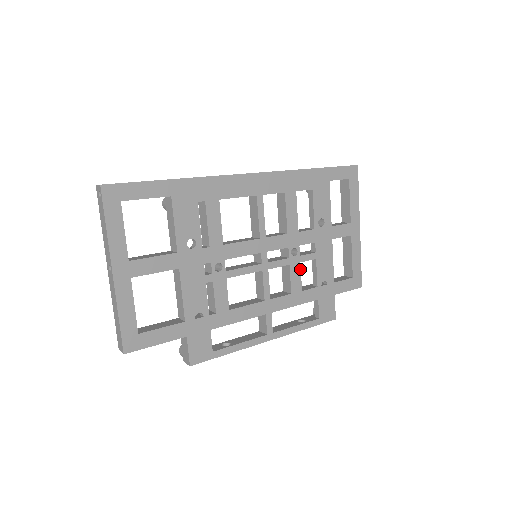
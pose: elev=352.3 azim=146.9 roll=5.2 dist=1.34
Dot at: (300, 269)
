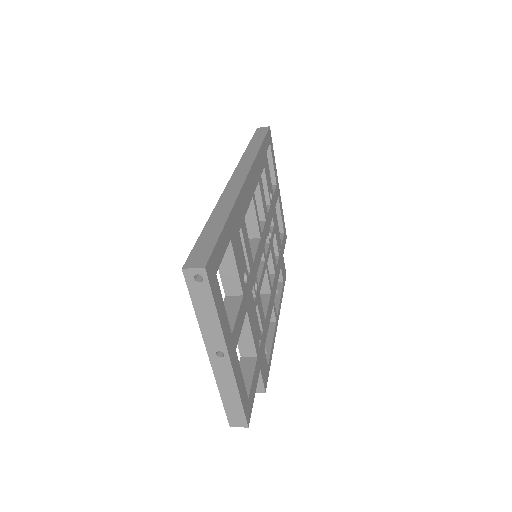
Dot at: (273, 248)
